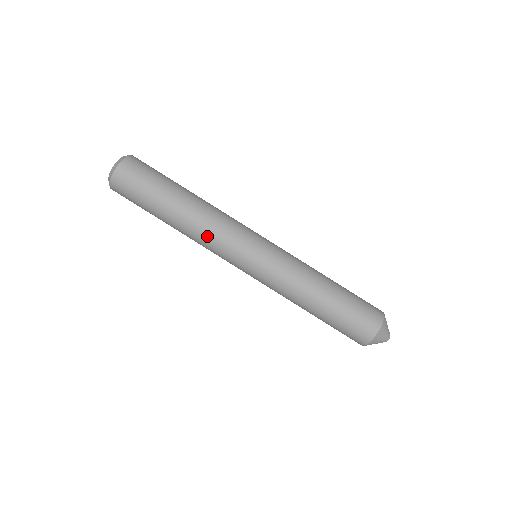
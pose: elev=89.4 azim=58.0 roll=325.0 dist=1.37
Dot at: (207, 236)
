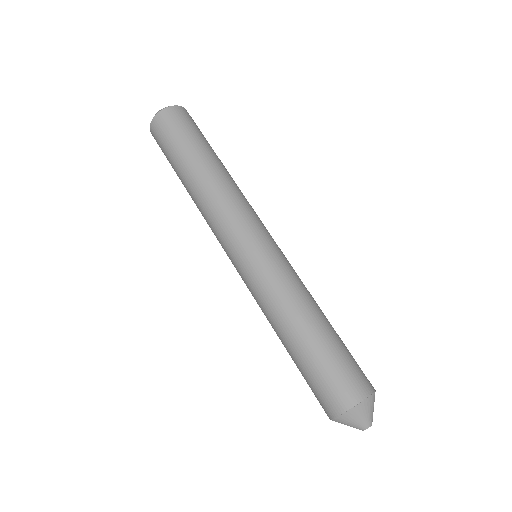
Dot at: (217, 204)
